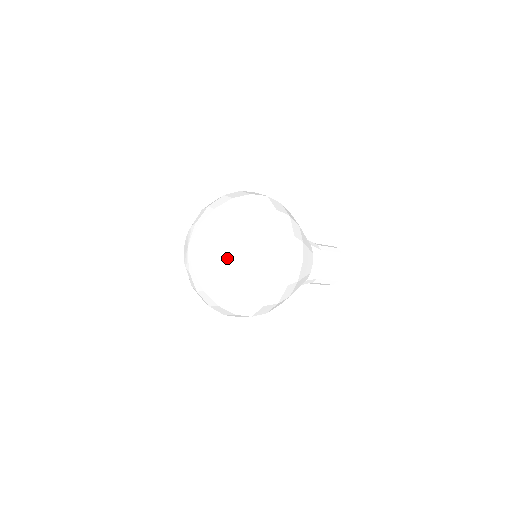
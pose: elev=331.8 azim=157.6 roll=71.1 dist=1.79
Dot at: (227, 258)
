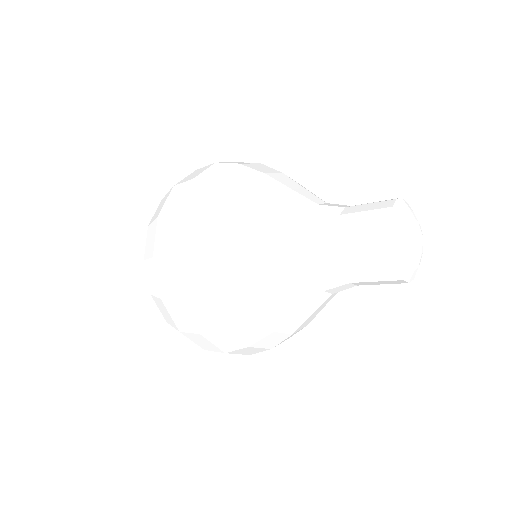
Dot at: occluded
